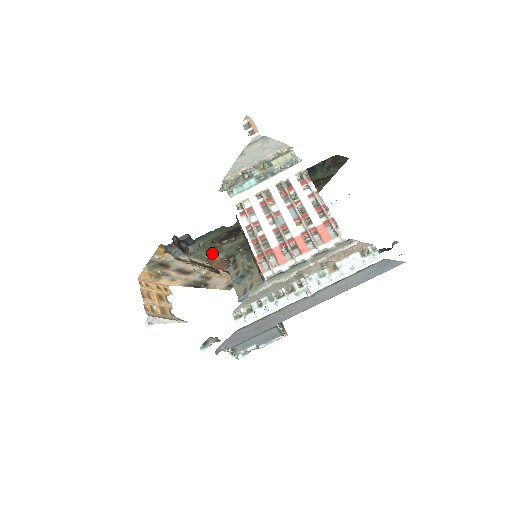
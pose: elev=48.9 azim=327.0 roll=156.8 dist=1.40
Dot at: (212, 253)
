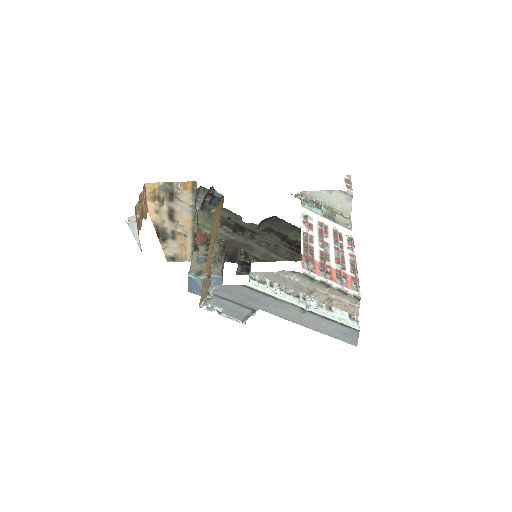
Dot at: (206, 224)
